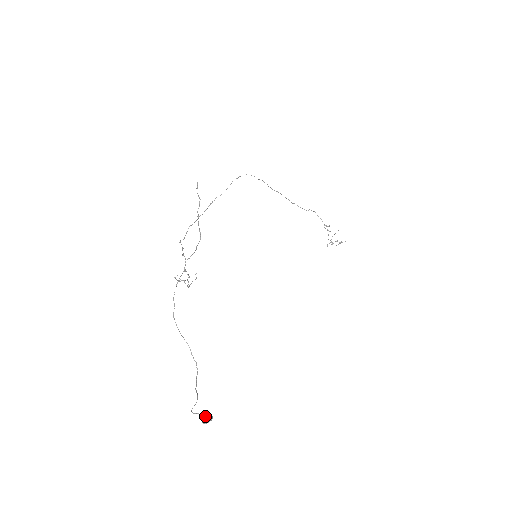
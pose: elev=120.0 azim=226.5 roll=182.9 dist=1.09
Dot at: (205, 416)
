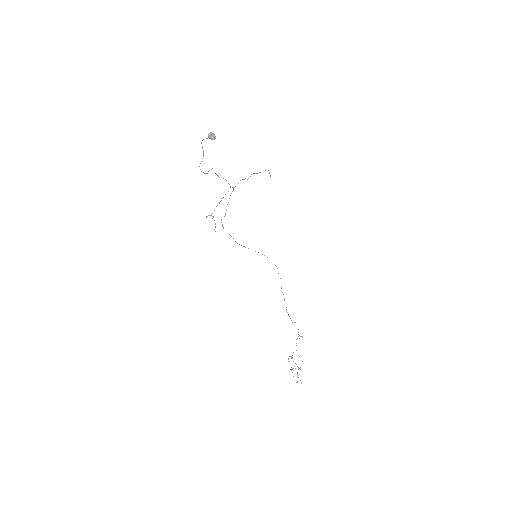
Dot at: (213, 135)
